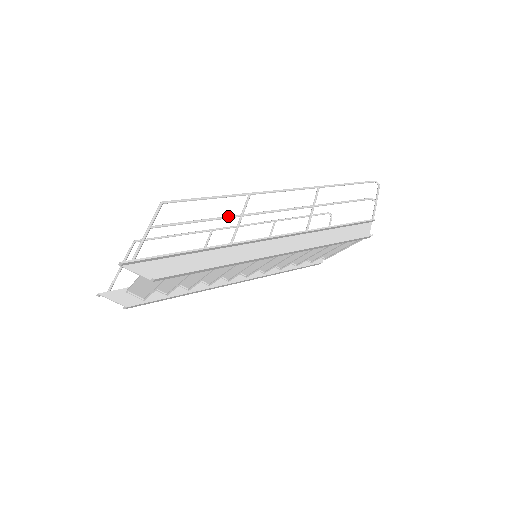
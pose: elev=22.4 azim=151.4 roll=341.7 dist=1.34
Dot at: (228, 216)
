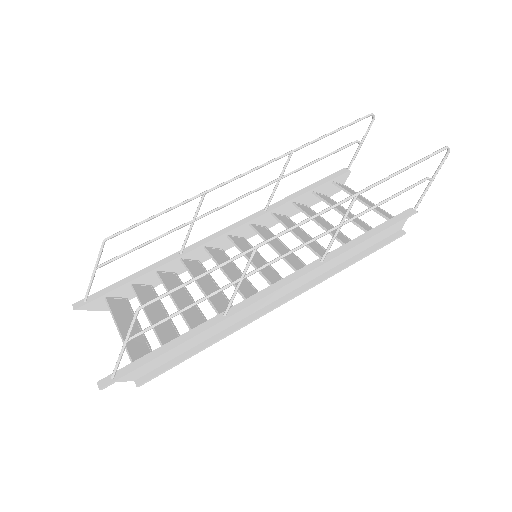
Dot at: (224, 288)
